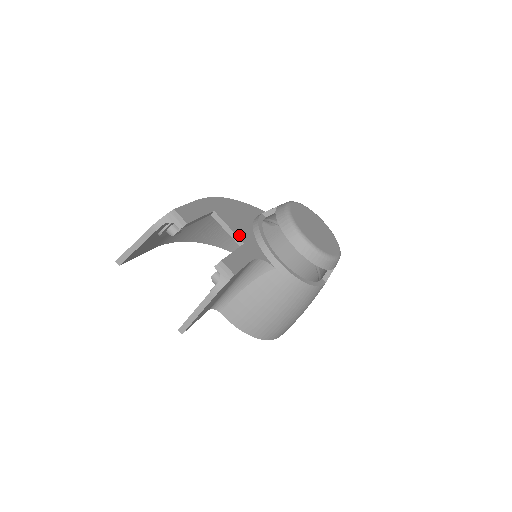
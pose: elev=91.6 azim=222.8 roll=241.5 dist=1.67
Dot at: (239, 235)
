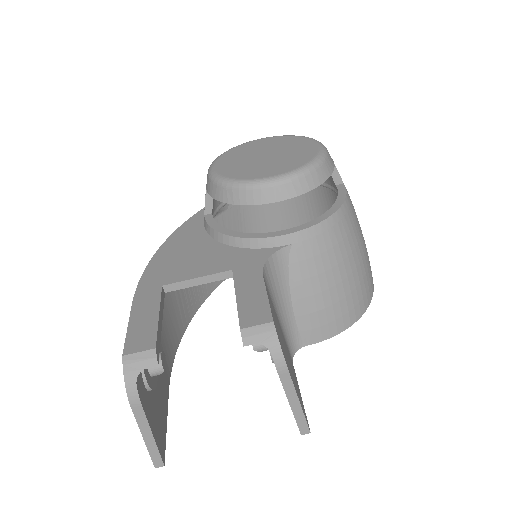
Dot at: (216, 270)
